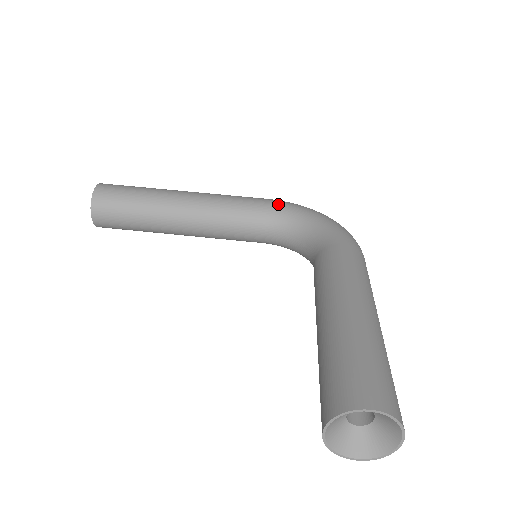
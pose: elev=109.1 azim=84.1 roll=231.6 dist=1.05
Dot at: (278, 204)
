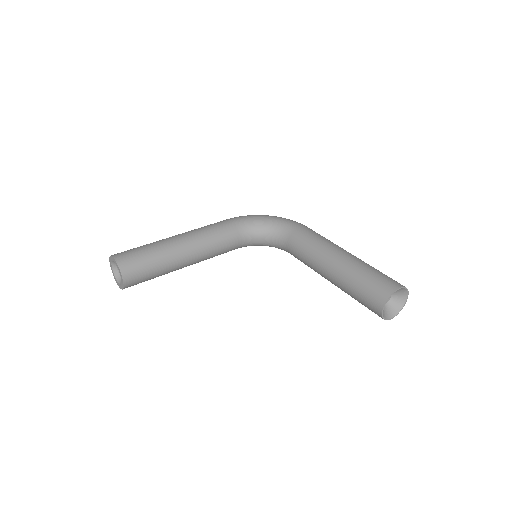
Dot at: (239, 220)
